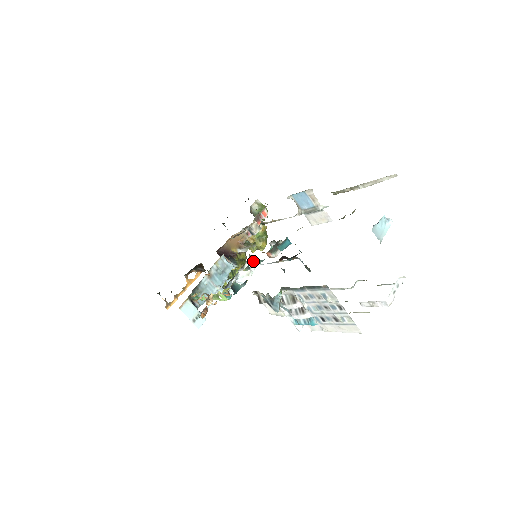
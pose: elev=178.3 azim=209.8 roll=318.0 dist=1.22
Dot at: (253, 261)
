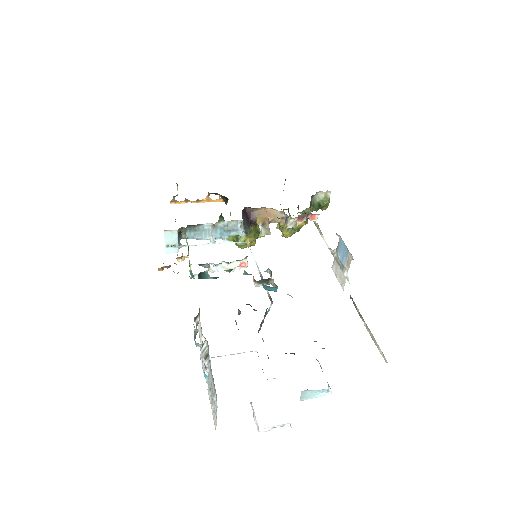
Dot at: occluded
